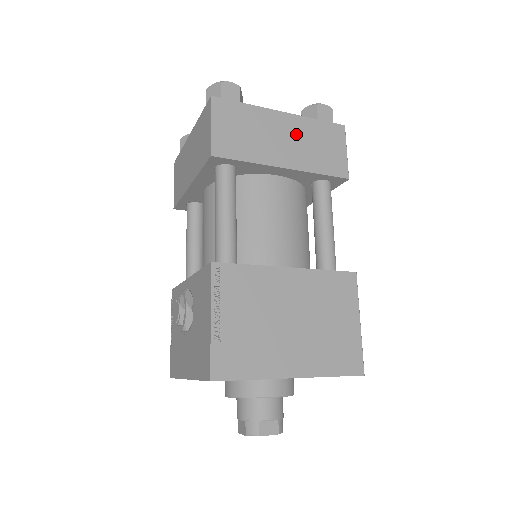
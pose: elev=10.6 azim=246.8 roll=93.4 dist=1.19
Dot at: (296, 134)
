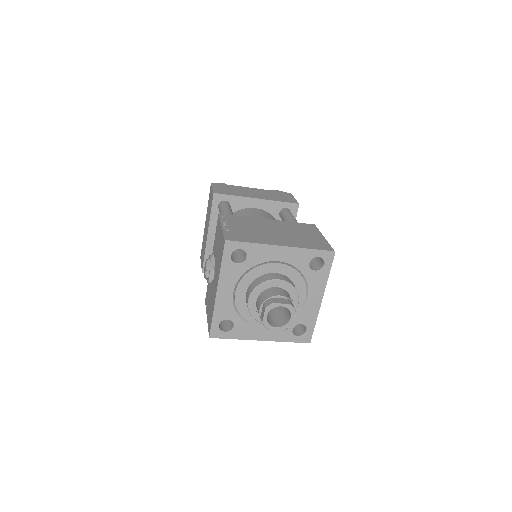
Dot at: (262, 193)
